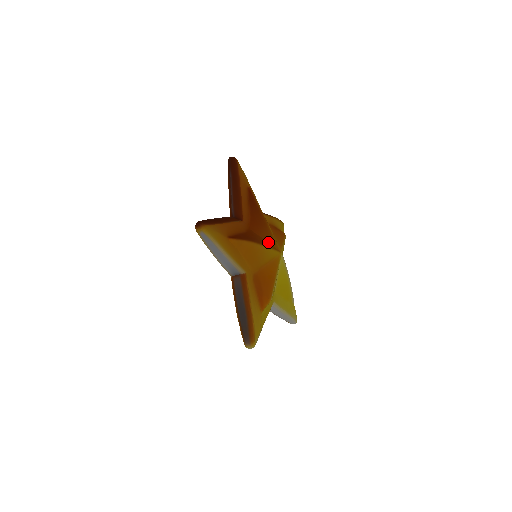
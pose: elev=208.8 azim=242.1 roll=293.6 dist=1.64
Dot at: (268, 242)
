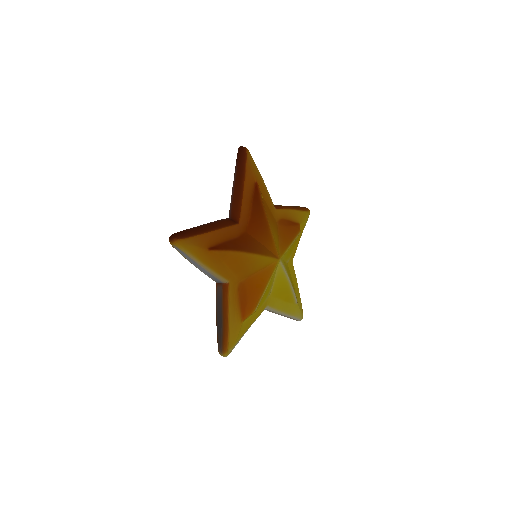
Dot at: (265, 247)
